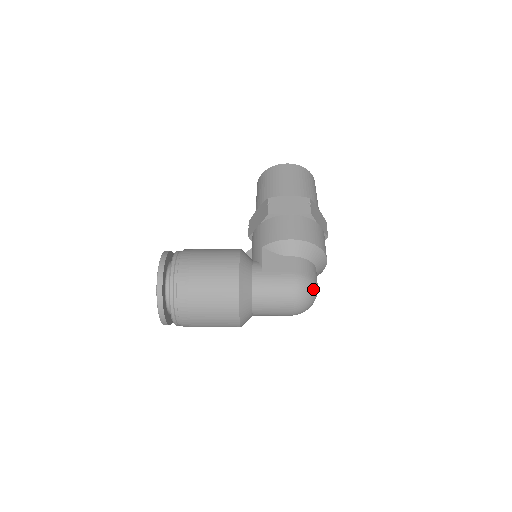
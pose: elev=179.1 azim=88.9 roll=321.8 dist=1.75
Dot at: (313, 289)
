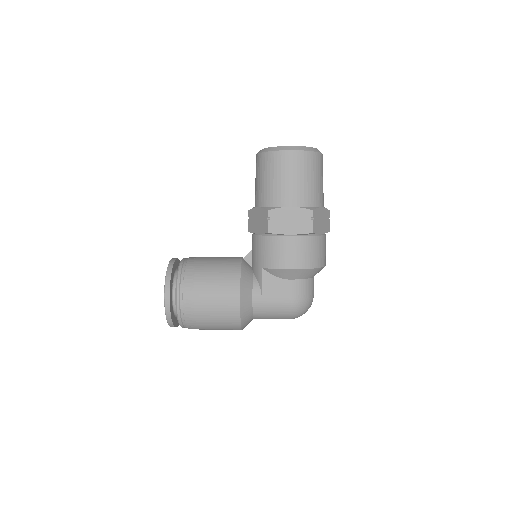
Dot at: (309, 305)
